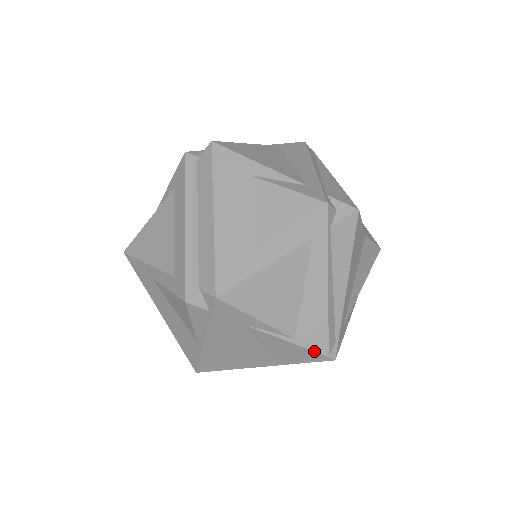
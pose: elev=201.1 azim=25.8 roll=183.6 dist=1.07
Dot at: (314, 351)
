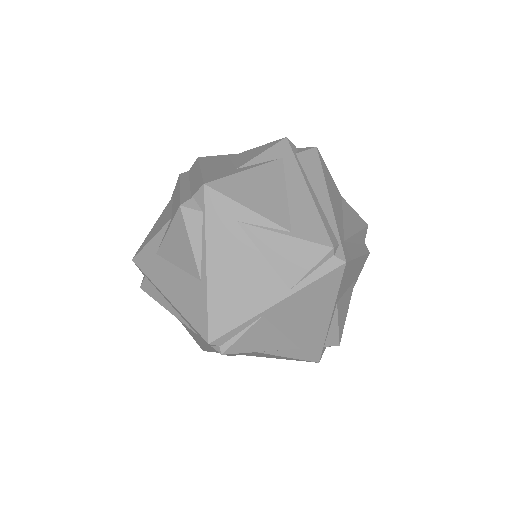
Dot at: (316, 243)
